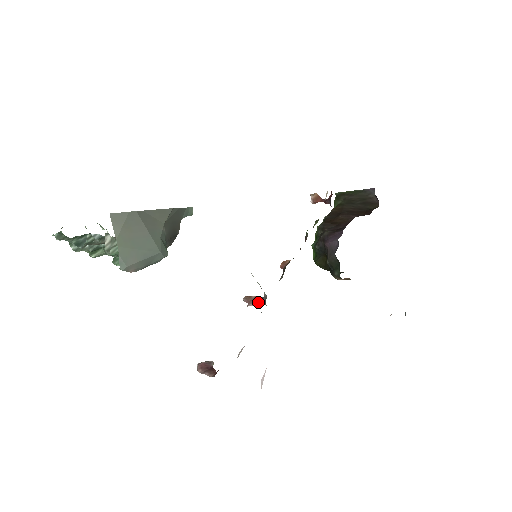
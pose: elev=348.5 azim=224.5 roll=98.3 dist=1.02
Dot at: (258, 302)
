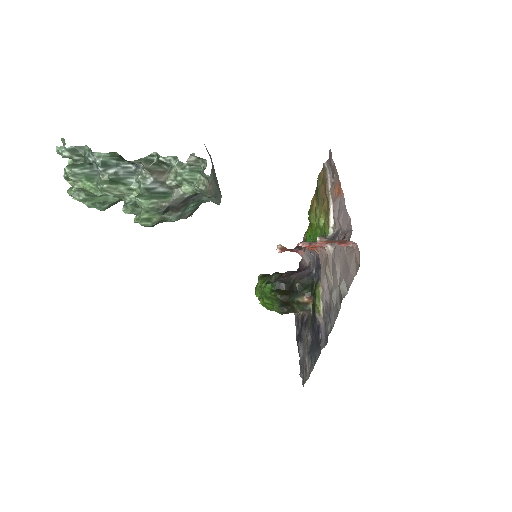
Dot at: (318, 243)
